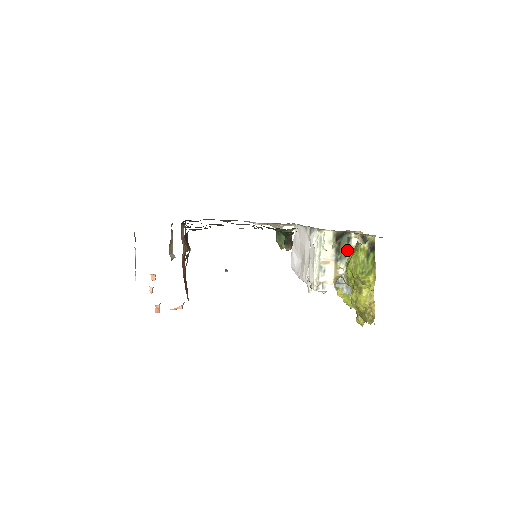
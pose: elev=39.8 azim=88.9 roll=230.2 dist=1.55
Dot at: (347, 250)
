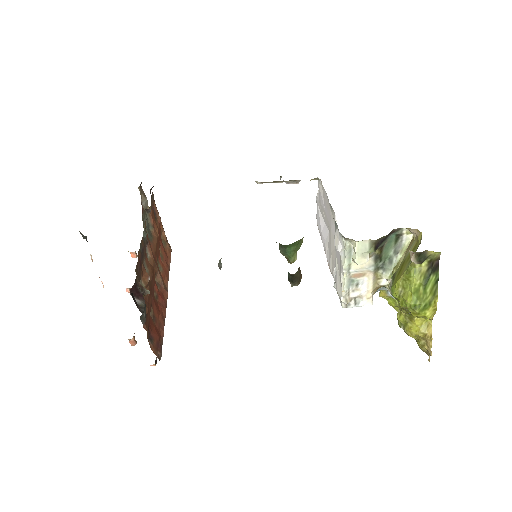
Dot at: (394, 252)
